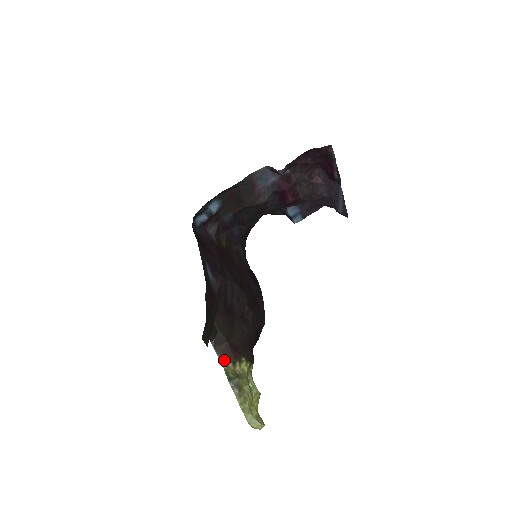
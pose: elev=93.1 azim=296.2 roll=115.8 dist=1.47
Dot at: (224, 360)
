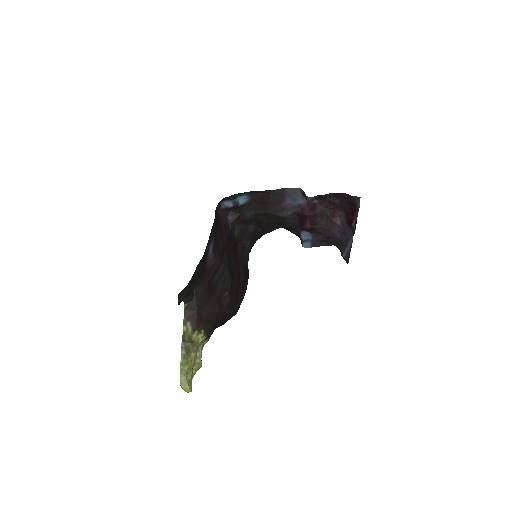
Dot at: (187, 323)
